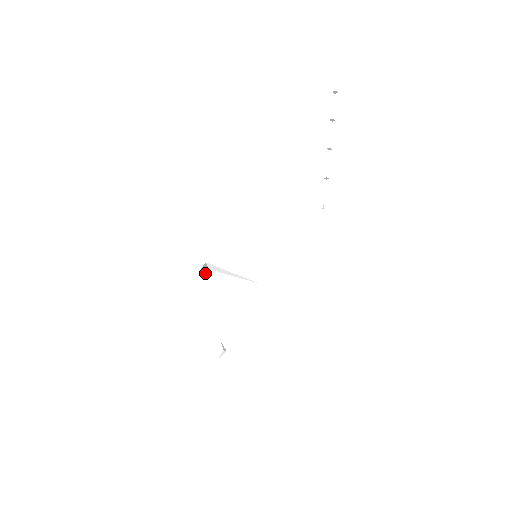
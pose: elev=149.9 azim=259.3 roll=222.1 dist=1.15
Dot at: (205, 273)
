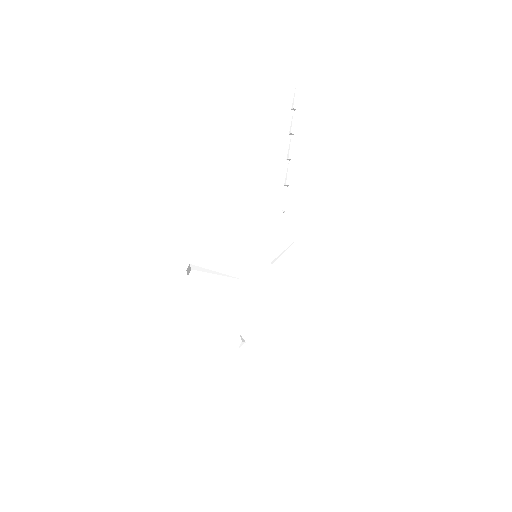
Dot at: (190, 273)
